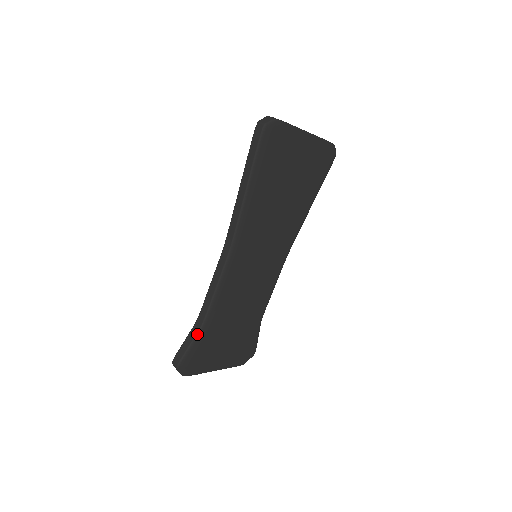
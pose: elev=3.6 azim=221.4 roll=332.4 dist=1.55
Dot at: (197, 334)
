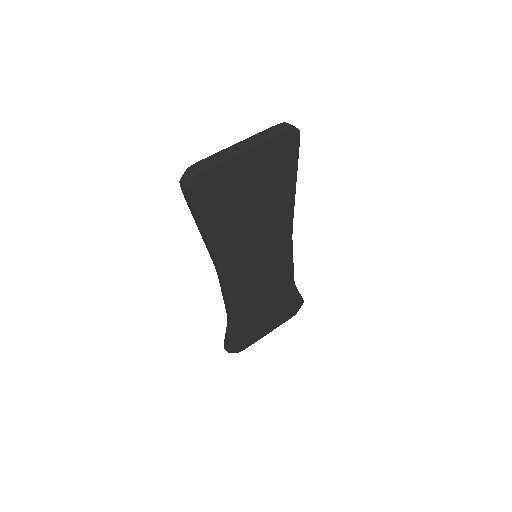
Dot at: (231, 330)
